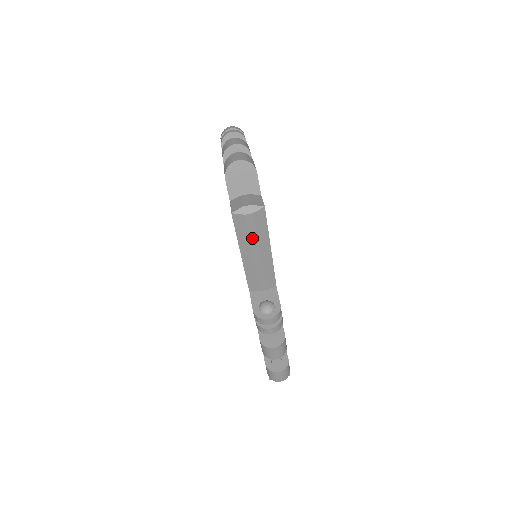
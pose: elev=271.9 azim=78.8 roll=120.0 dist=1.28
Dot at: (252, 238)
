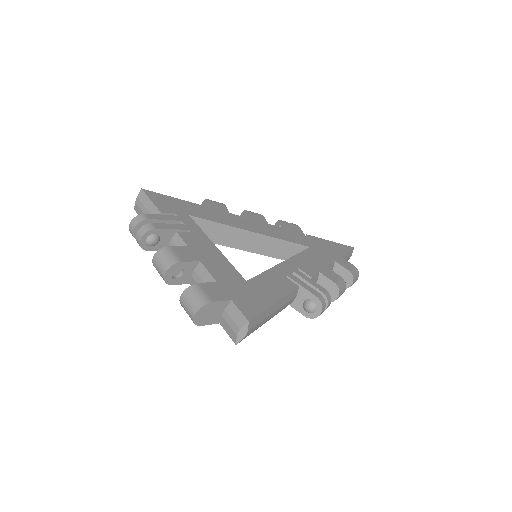
Dot at: (261, 324)
